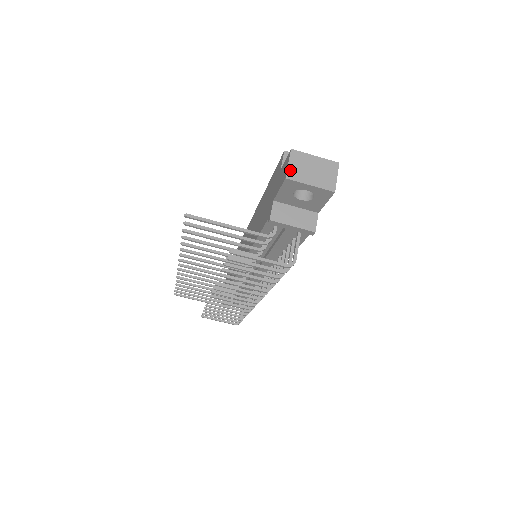
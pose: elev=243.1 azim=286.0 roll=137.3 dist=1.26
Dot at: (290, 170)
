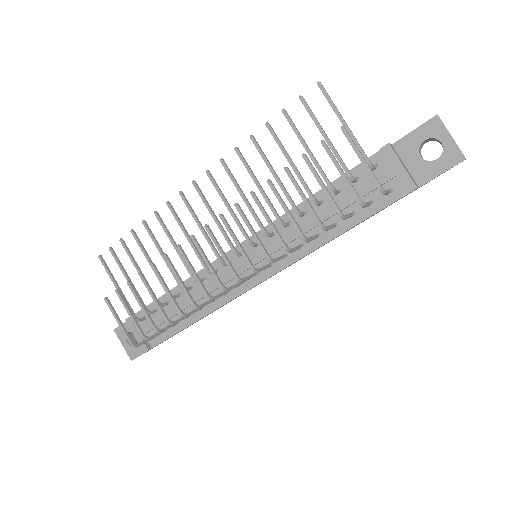
Dot at: (439, 118)
